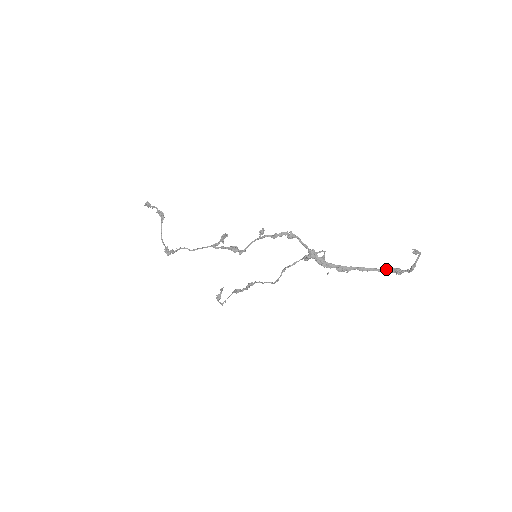
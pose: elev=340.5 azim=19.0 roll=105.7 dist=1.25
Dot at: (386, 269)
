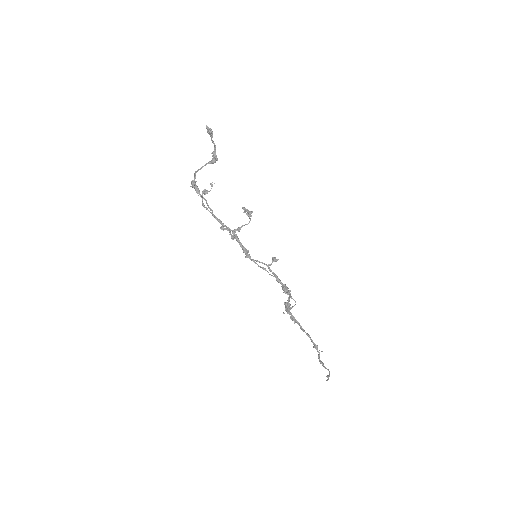
Dot at: (312, 341)
